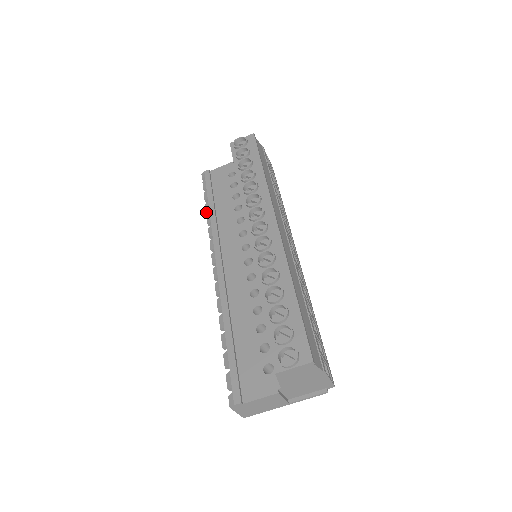
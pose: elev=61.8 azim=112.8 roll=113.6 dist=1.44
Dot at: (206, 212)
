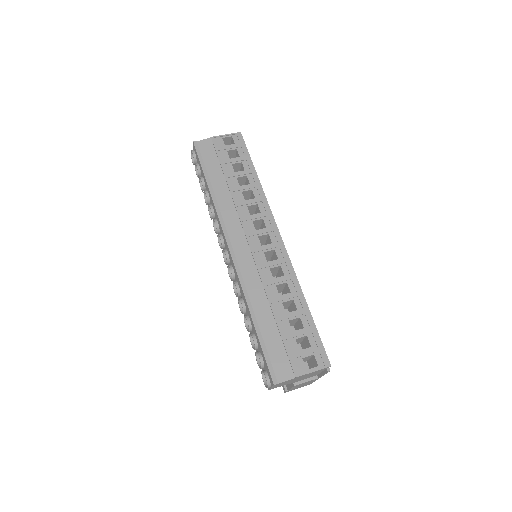
Dot at: occluded
